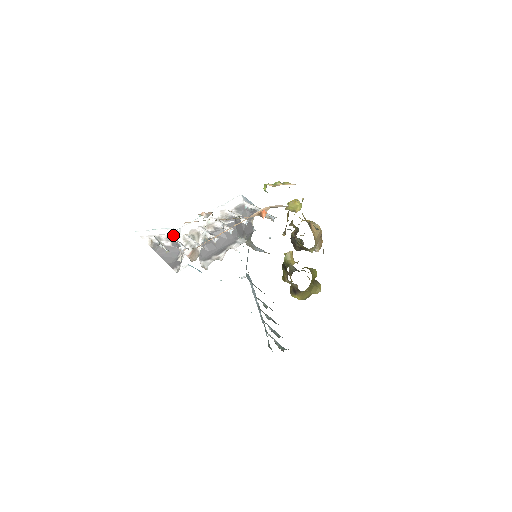
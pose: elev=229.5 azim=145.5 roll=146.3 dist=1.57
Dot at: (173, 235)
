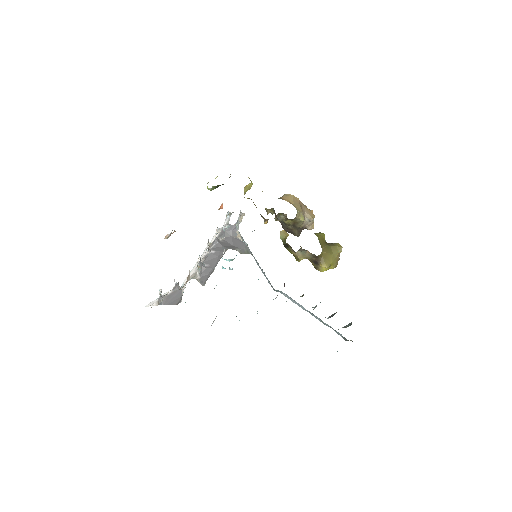
Dot at: occluded
